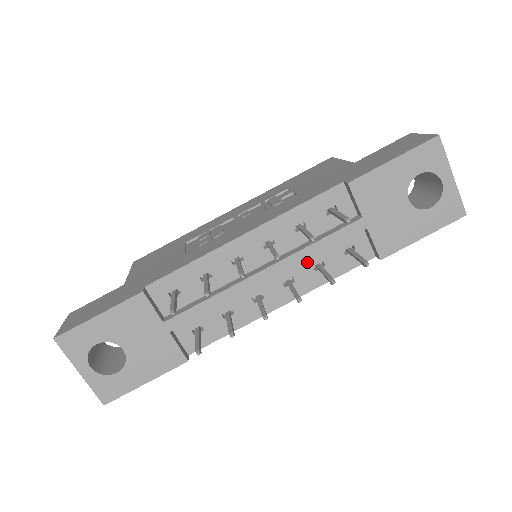
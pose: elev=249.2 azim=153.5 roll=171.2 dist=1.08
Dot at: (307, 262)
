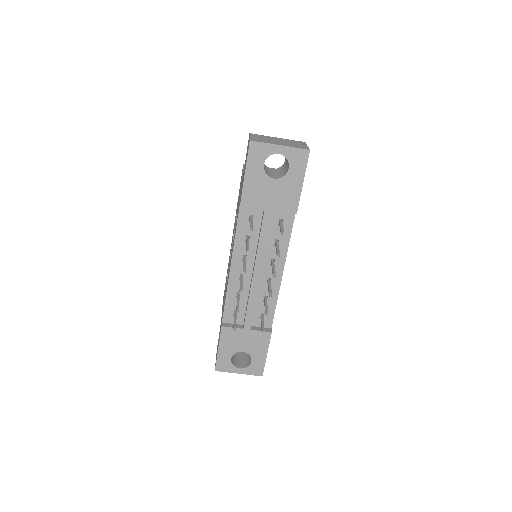
Dot at: (269, 247)
